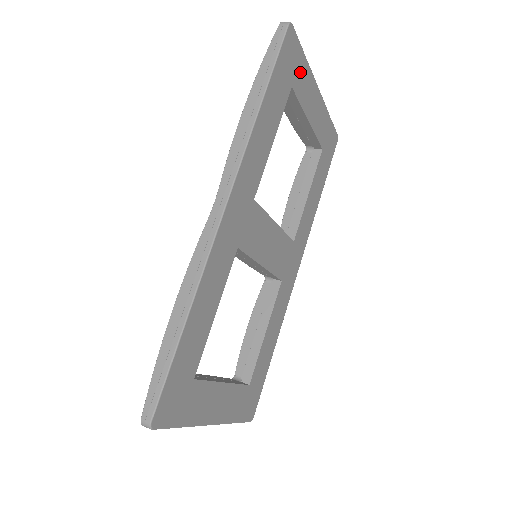
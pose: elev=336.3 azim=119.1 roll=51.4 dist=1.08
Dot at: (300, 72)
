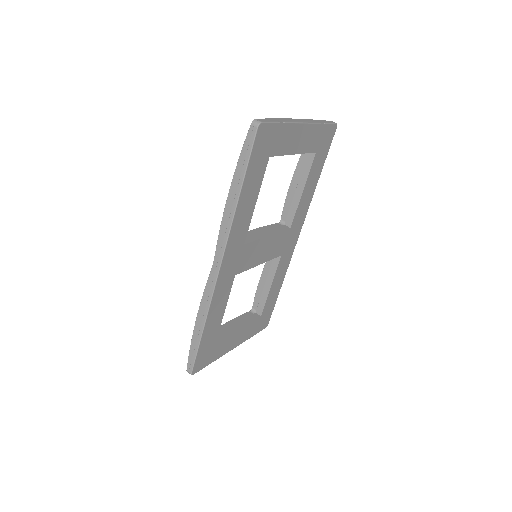
Dot at: (278, 138)
